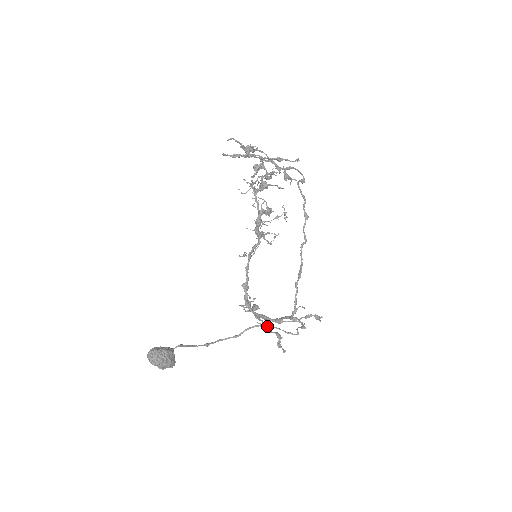
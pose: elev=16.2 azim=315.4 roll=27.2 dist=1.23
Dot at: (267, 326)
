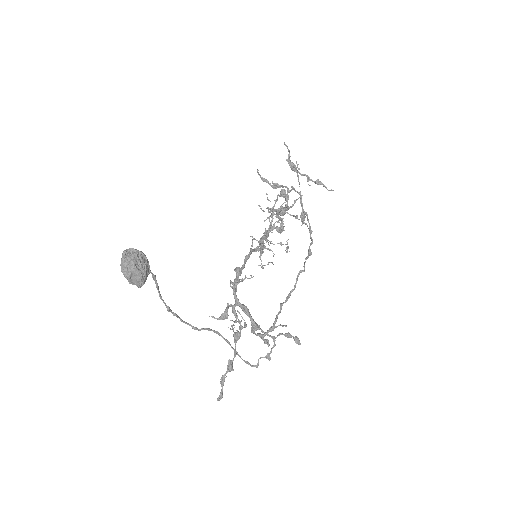
Dot at: (240, 326)
